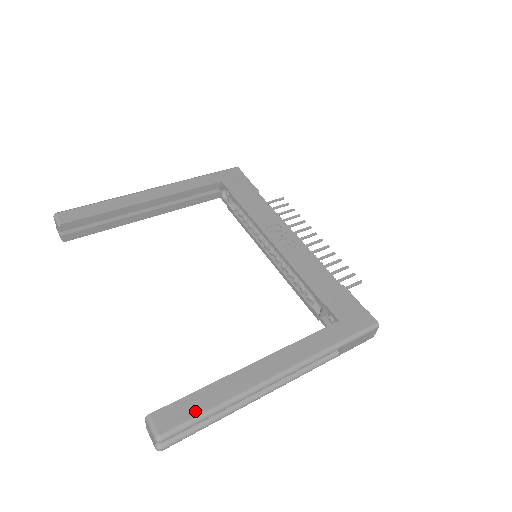
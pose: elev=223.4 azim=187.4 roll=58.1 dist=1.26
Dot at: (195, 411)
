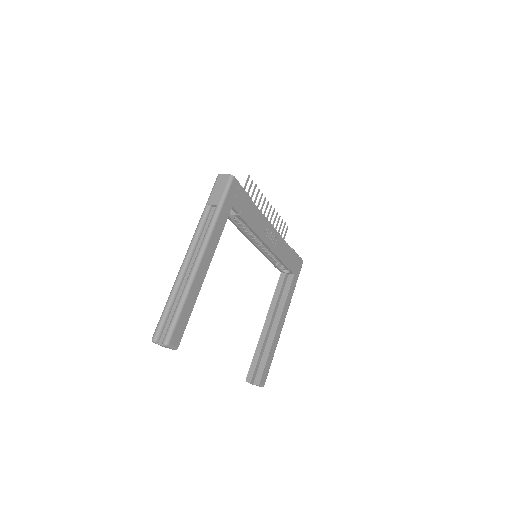
Dot at: (269, 367)
